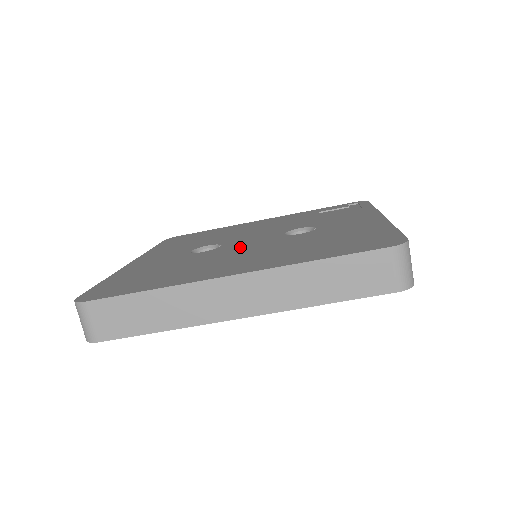
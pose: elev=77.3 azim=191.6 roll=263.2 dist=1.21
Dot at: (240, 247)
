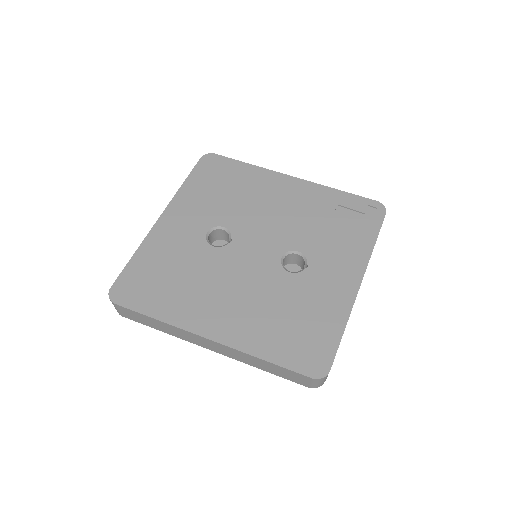
Dot at: (240, 265)
